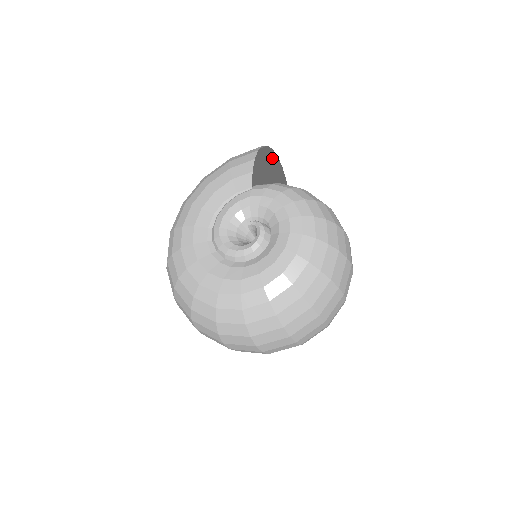
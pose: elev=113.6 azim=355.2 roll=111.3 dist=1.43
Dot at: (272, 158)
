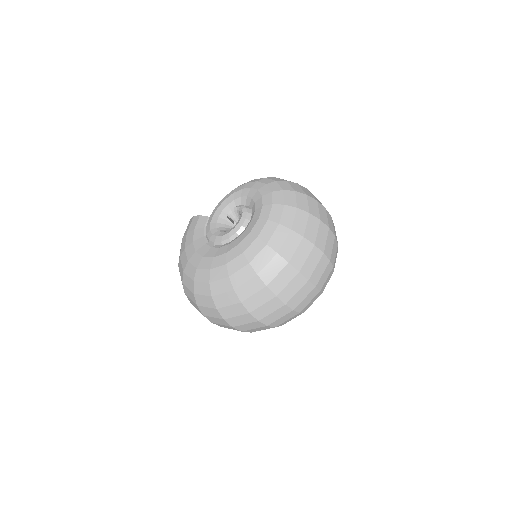
Dot at: occluded
